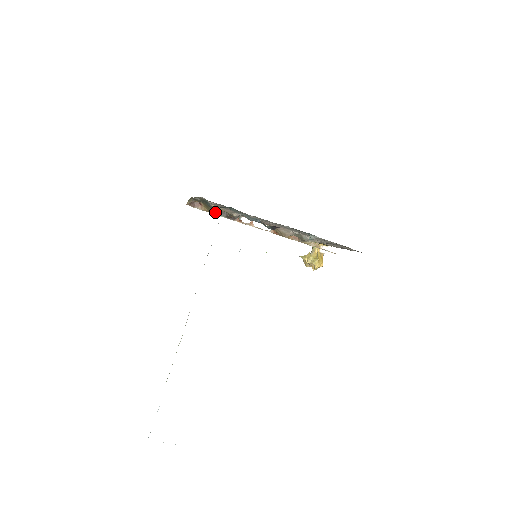
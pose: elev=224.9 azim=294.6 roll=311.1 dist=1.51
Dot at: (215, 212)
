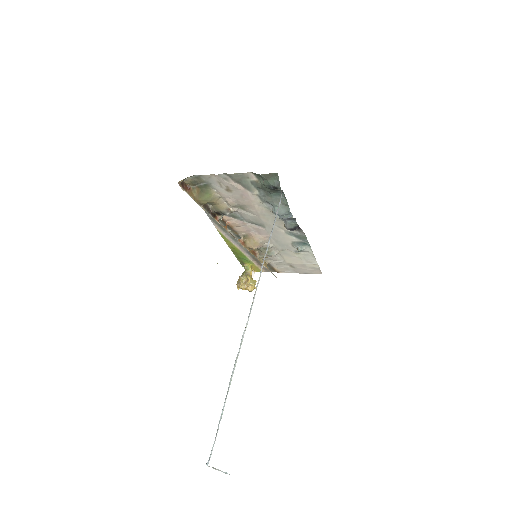
Dot at: (205, 202)
